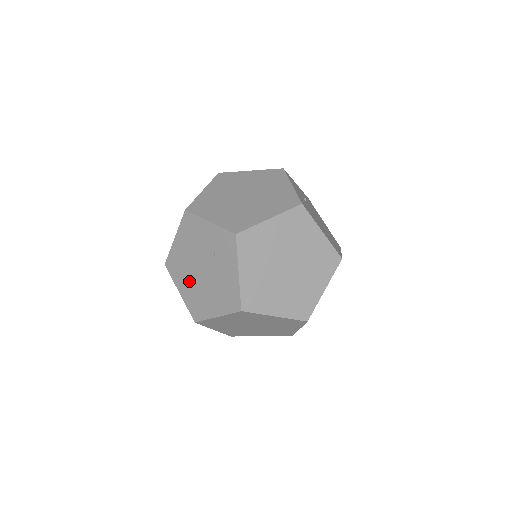
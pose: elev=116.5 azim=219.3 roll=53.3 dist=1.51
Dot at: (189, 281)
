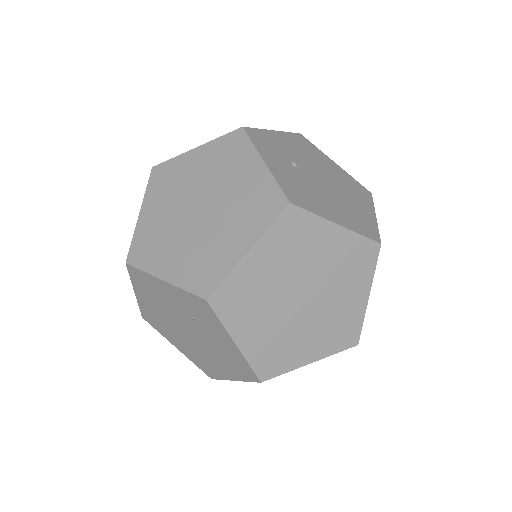
Dot at: (180, 339)
